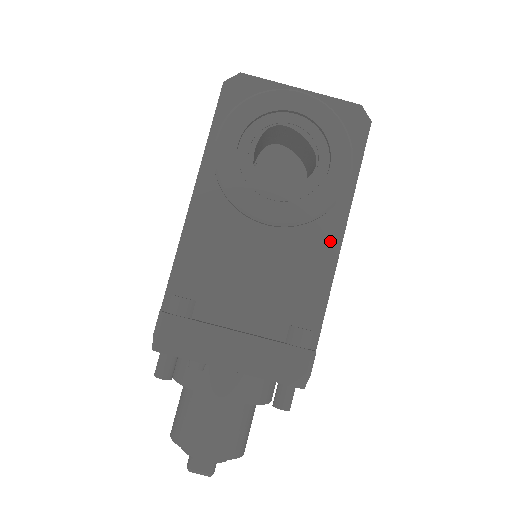
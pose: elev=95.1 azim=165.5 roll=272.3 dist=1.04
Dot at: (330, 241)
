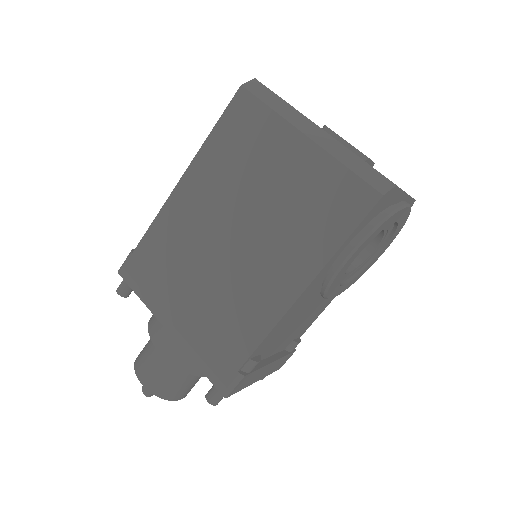
Dot at: occluded
